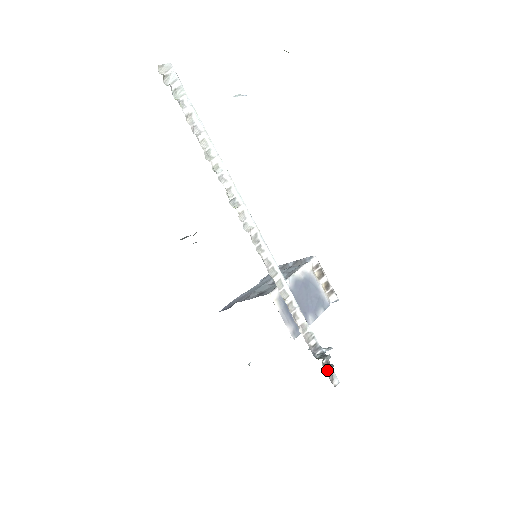
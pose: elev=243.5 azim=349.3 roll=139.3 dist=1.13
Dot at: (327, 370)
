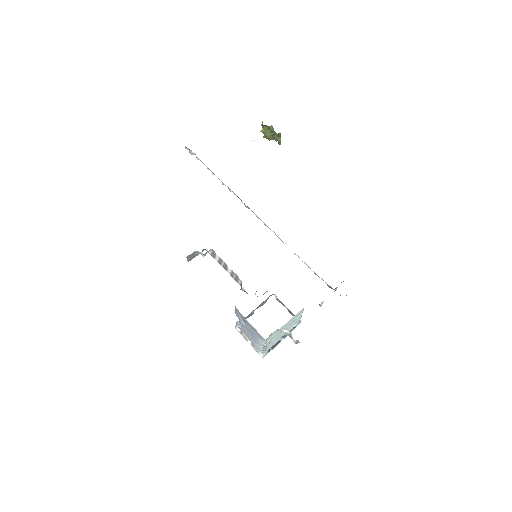
Dot at: occluded
